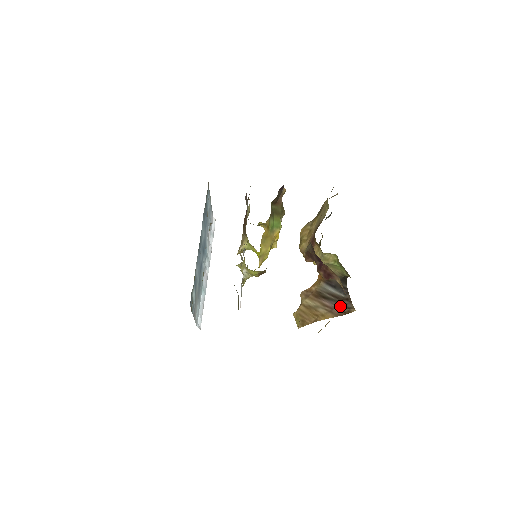
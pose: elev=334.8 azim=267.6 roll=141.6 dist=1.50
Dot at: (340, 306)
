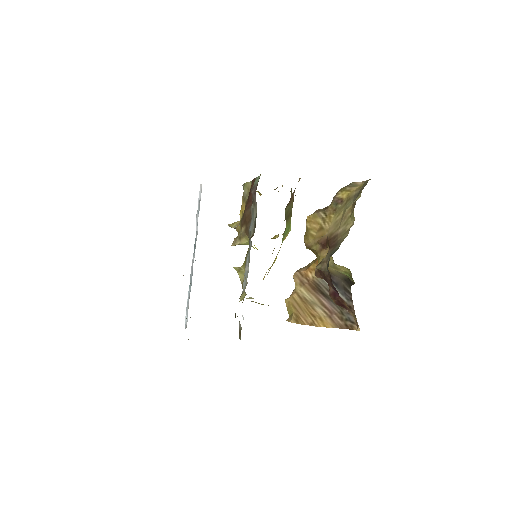
Dot at: (341, 314)
